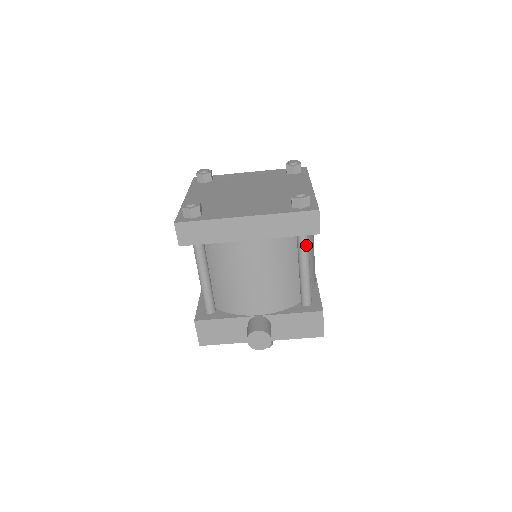
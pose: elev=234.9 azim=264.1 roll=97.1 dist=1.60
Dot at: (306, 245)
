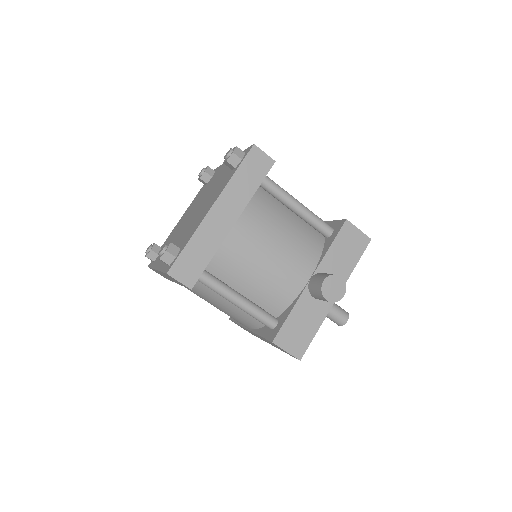
Dot at: (277, 186)
